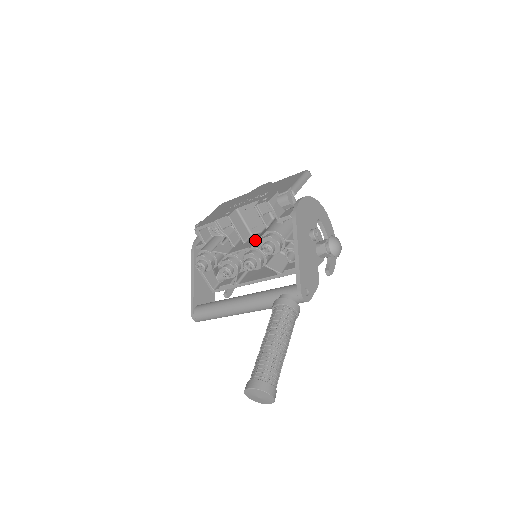
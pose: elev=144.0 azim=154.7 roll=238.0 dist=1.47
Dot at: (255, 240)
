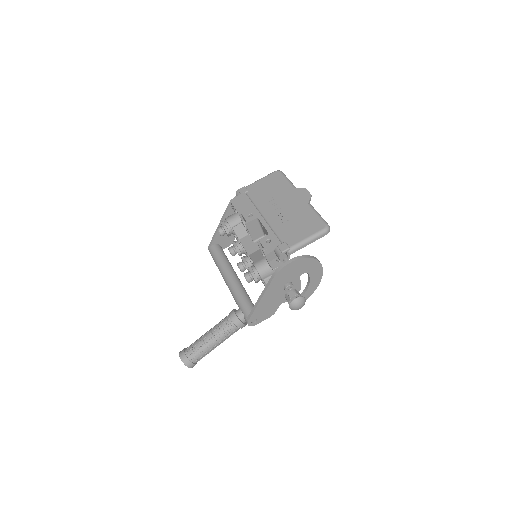
Dot at: (257, 250)
